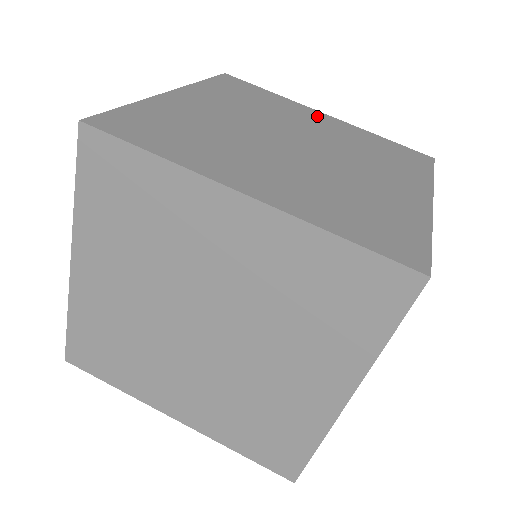
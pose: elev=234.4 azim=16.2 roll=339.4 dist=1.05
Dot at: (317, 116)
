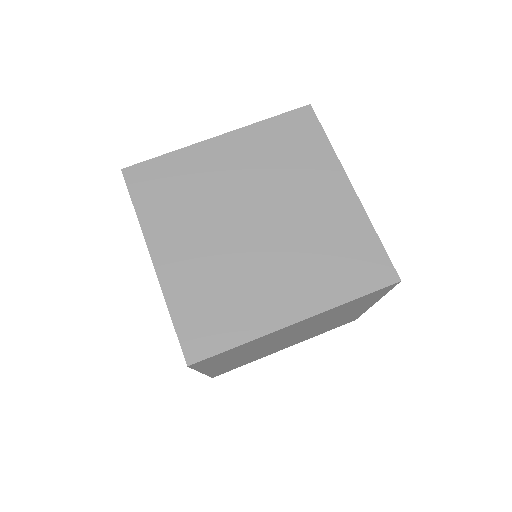
Dot at: occluded
